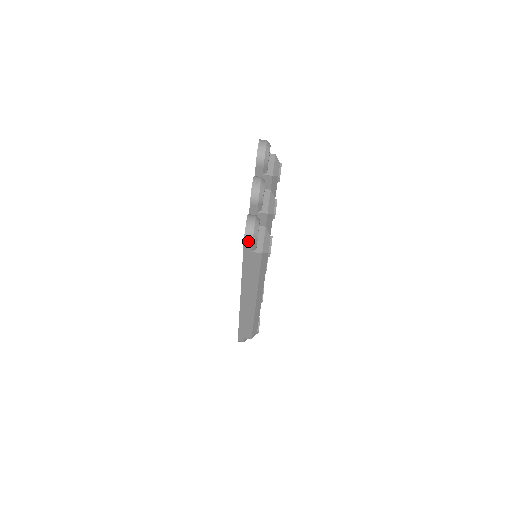
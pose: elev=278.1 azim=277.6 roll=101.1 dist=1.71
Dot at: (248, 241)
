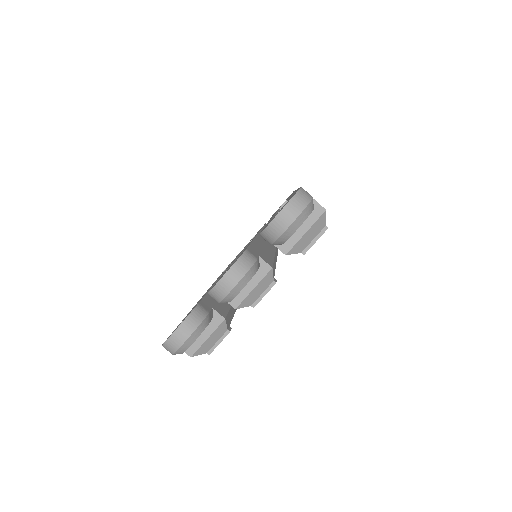
Dot at: (167, 349)
